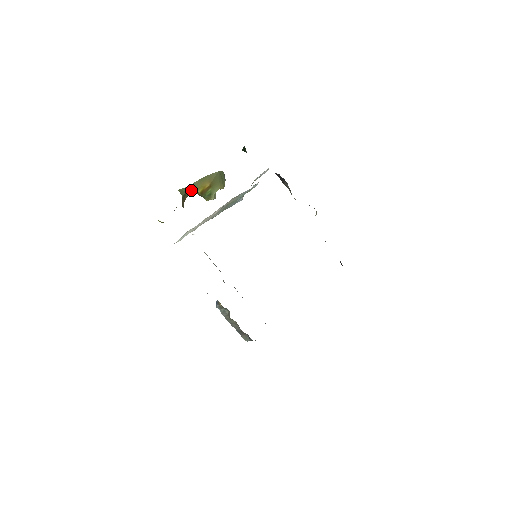
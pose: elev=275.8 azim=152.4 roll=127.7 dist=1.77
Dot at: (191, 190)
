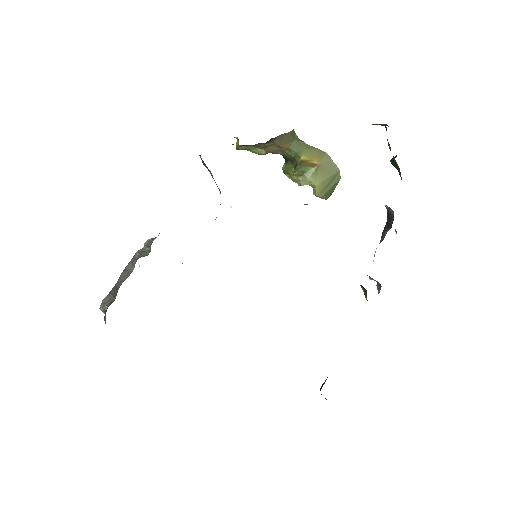
Dot at: (300, 147)
